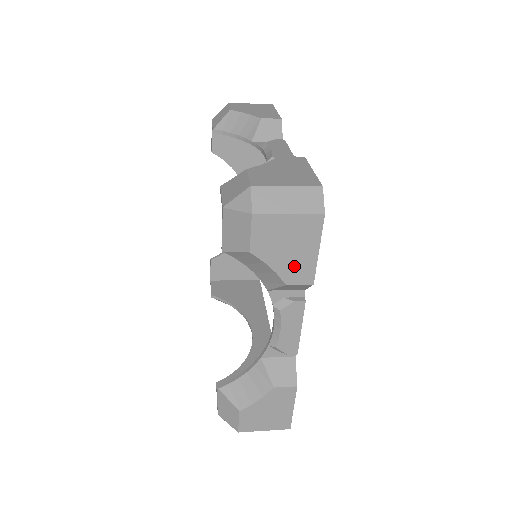
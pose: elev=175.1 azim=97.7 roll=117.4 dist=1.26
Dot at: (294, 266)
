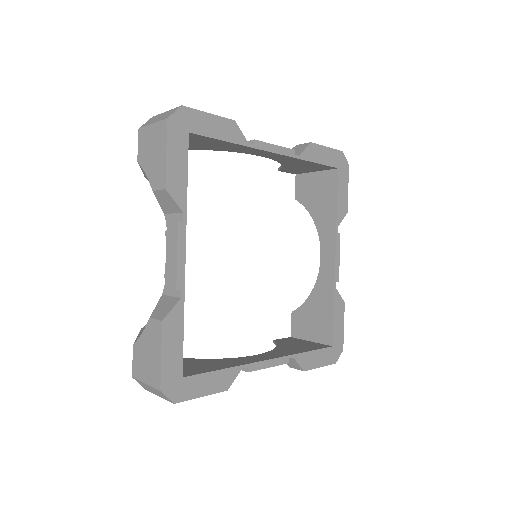
Dot at: (156, 171)
